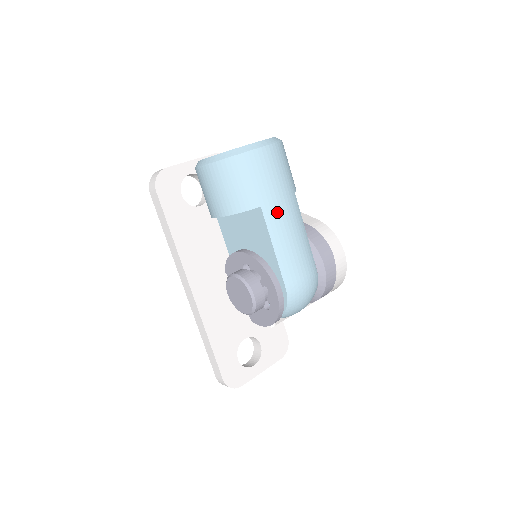
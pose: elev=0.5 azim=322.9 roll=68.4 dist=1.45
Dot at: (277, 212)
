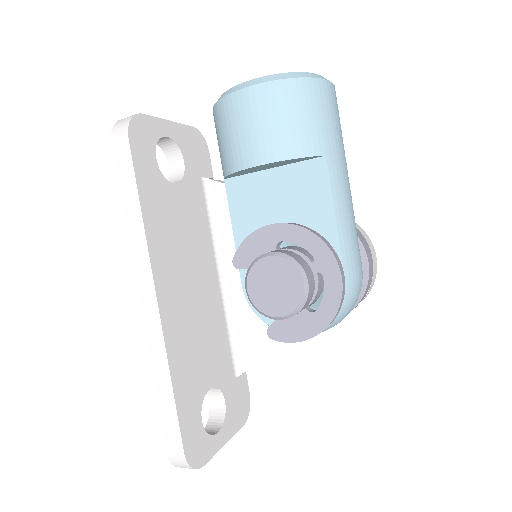
Dot at: (340, 170)
